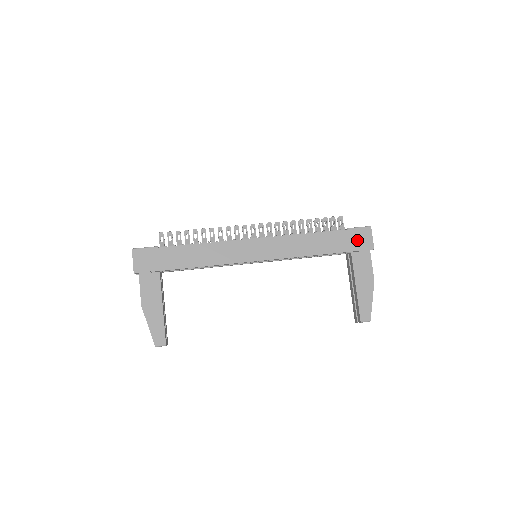
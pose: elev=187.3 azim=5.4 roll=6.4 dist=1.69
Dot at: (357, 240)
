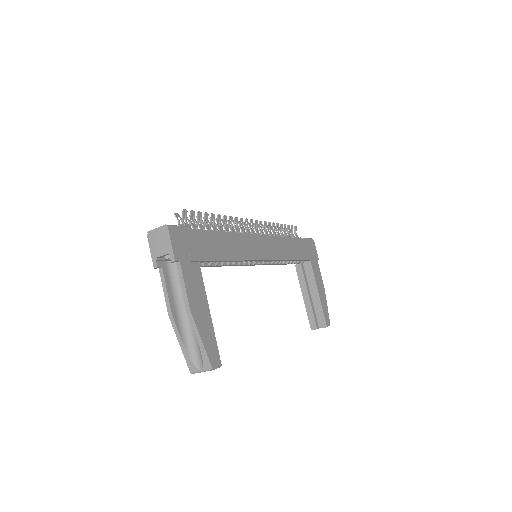
Dot at: (310, 250)
